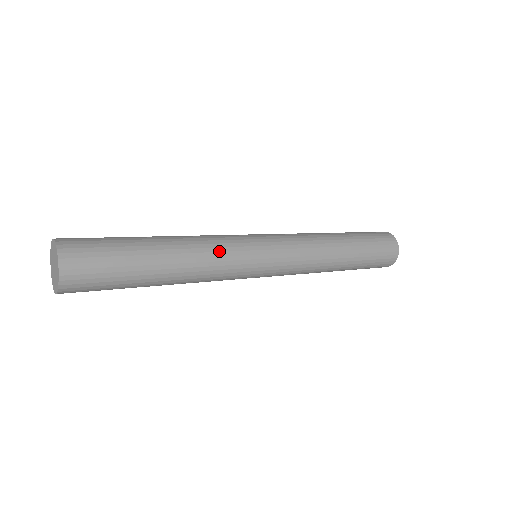
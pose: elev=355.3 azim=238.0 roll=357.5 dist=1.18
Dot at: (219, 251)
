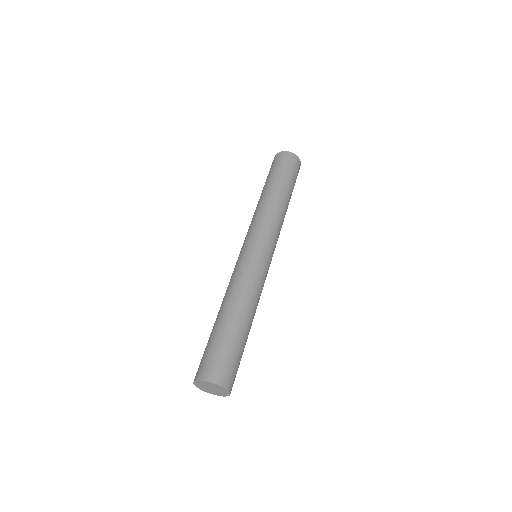
Dot at: occluded
